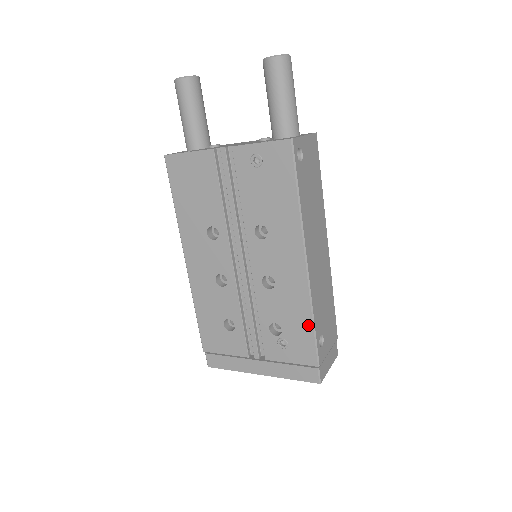
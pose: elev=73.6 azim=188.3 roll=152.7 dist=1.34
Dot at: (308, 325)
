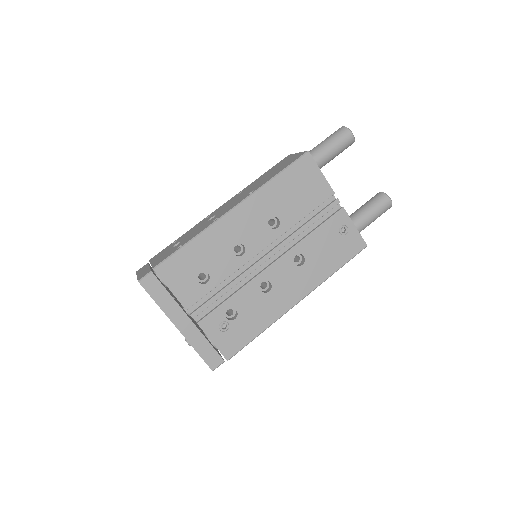
Dot at: (255, 333)
